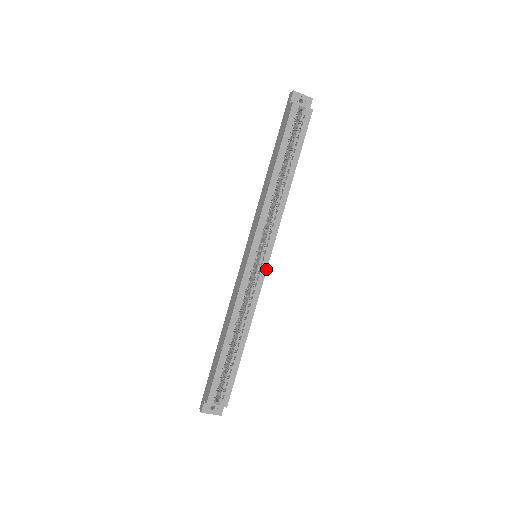
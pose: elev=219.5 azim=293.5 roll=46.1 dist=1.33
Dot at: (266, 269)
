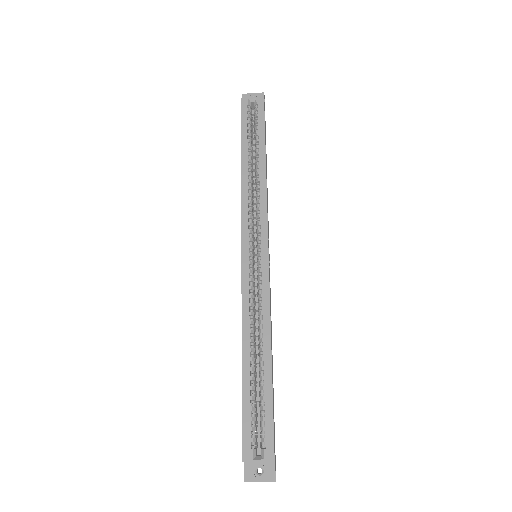
Dot at: (268, 261)
